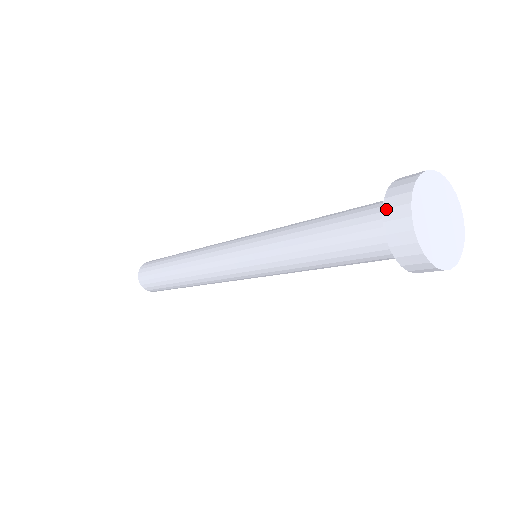
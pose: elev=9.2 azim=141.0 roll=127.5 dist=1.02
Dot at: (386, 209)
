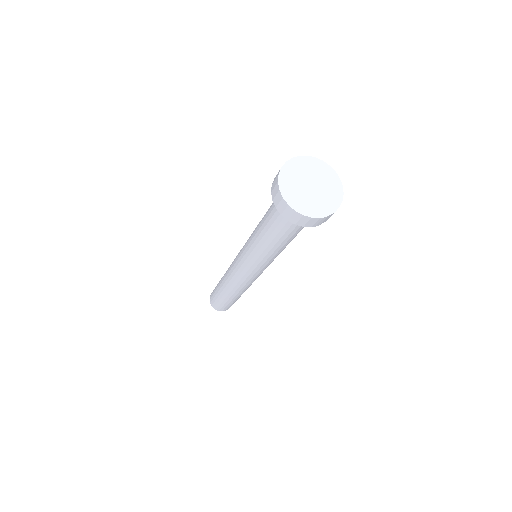
Dot at: (275, 177)
